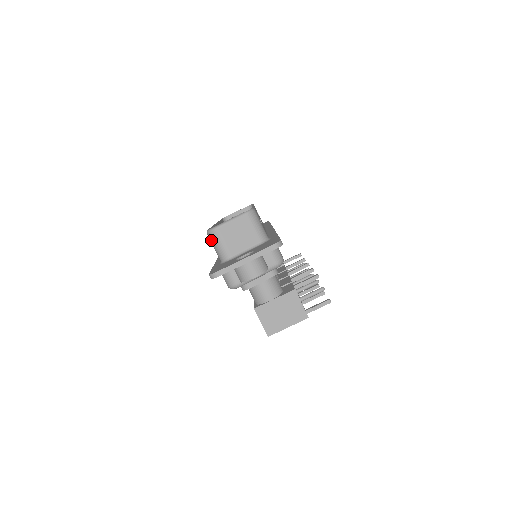
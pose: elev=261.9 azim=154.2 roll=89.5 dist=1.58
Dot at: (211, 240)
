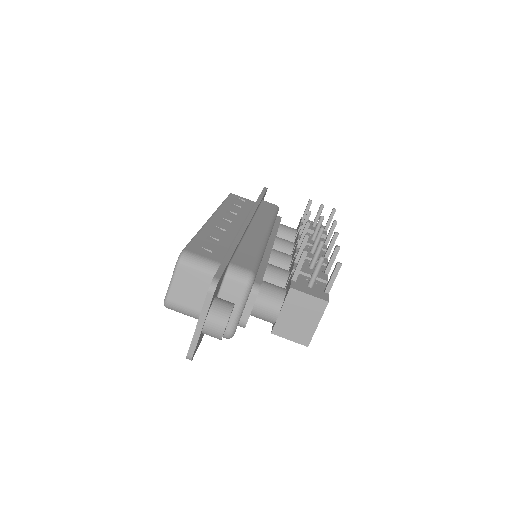
Dot at: occluded
